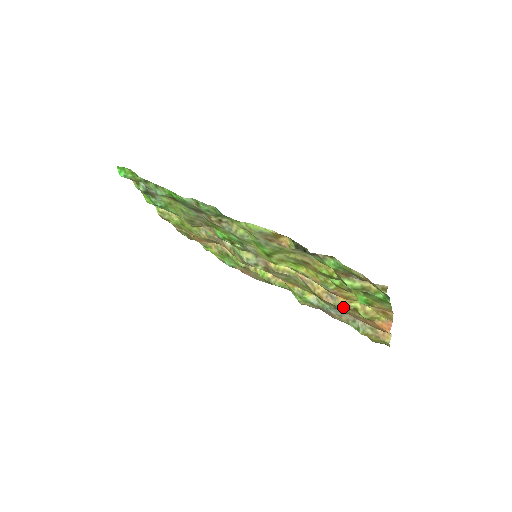
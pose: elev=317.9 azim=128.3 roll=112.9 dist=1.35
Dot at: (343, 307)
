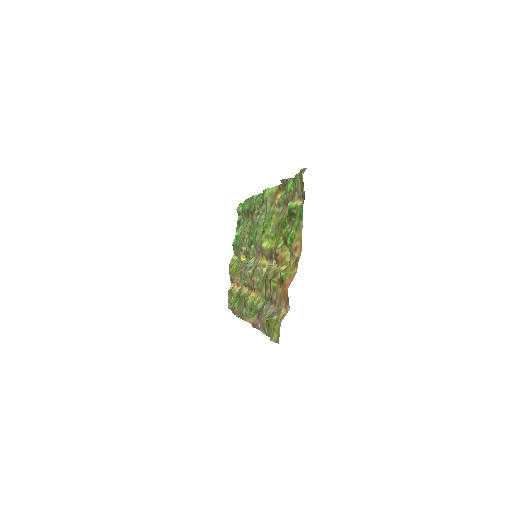
Dot at: (274, 275)
